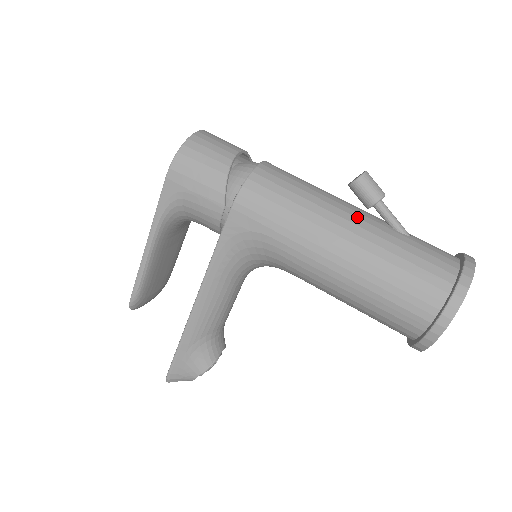
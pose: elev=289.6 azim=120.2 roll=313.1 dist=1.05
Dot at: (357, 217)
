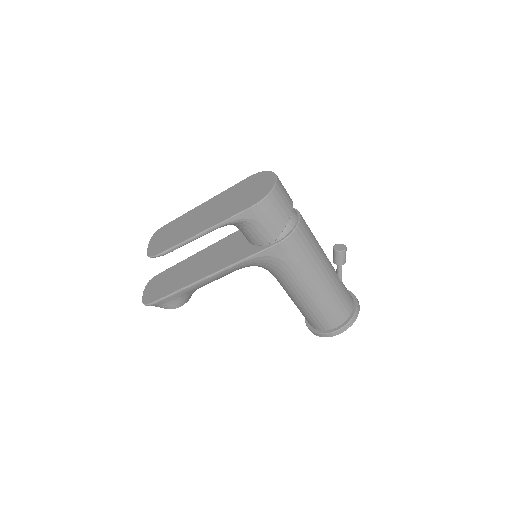
Dot at: (330, 268)
